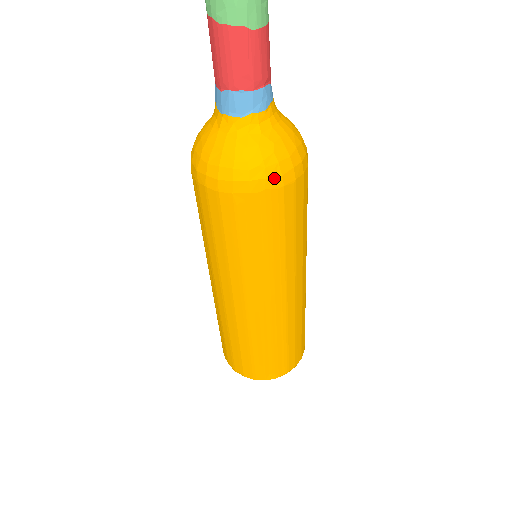
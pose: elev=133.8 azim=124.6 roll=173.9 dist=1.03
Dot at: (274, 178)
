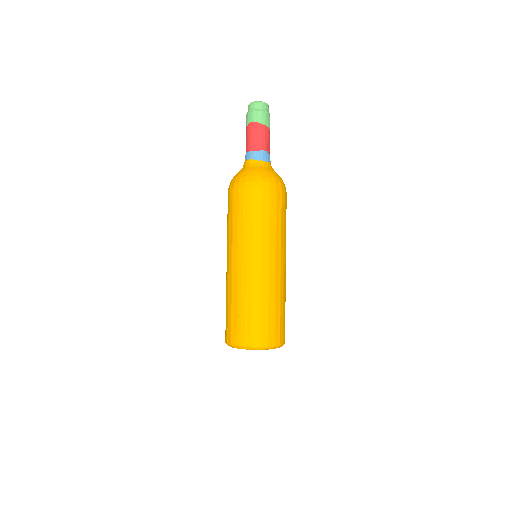
Dot at: (285, 187)
